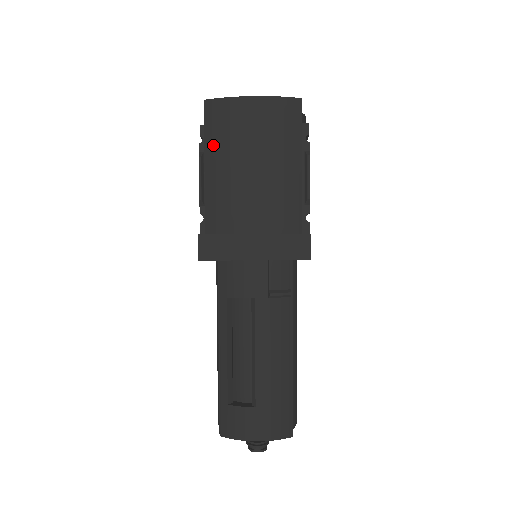
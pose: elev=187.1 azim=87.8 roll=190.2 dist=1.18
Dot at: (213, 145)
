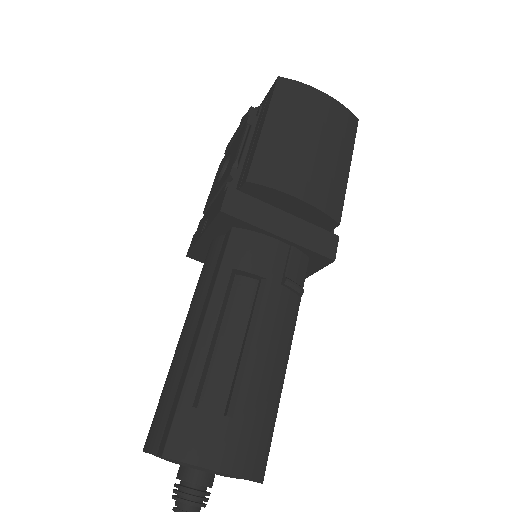
Dot at: (278, 111)
